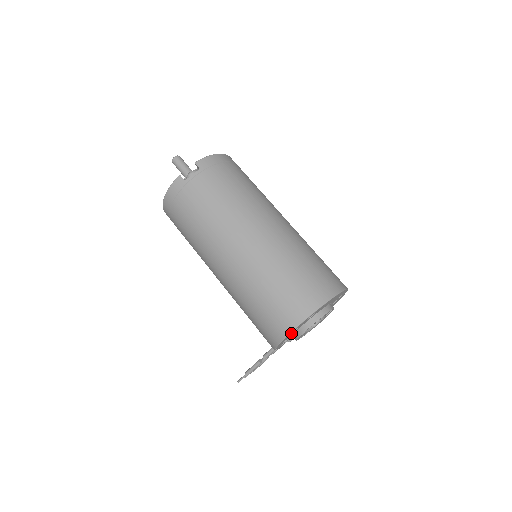
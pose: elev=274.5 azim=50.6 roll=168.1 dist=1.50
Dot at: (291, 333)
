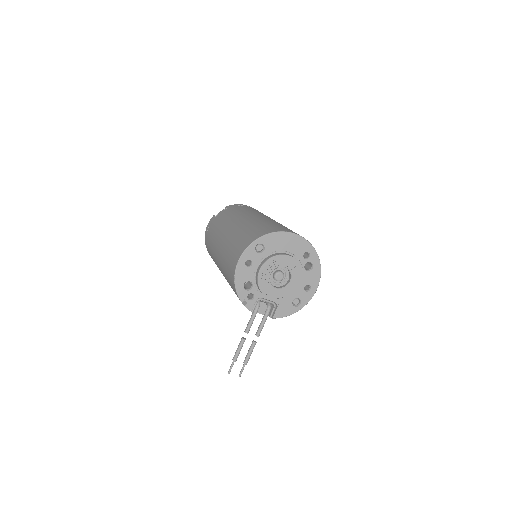
Dot at: (243, 265)
